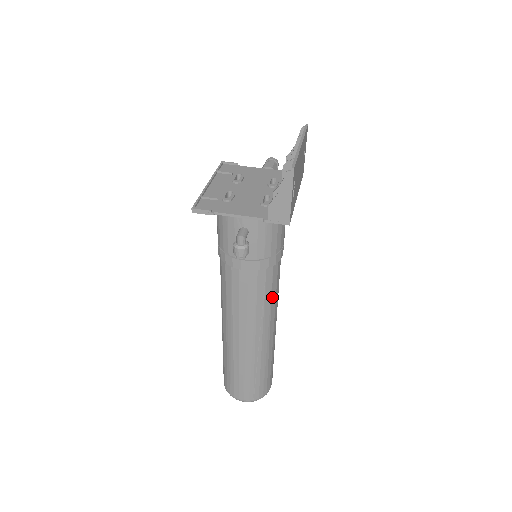
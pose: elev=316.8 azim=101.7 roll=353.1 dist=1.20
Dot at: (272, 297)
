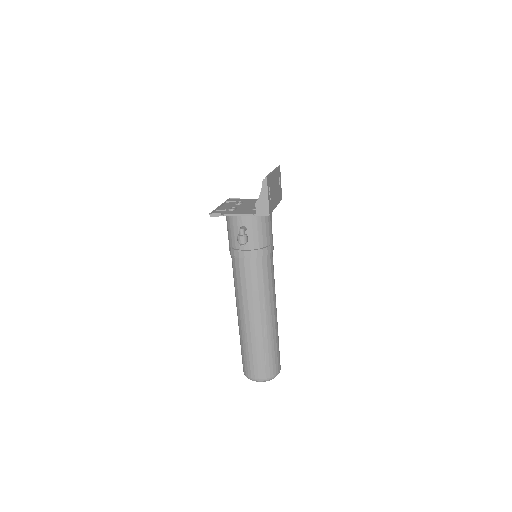
Dot at: (269, 282)
